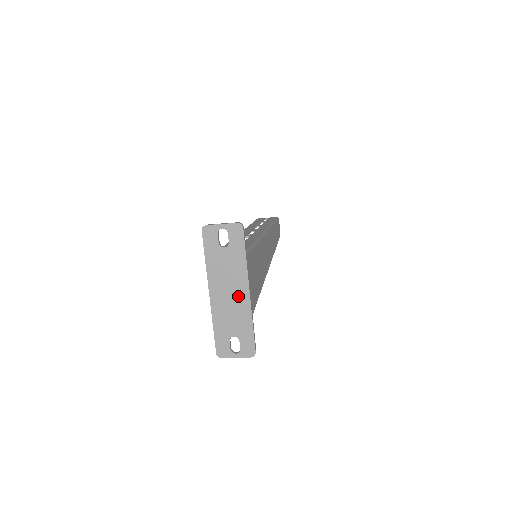
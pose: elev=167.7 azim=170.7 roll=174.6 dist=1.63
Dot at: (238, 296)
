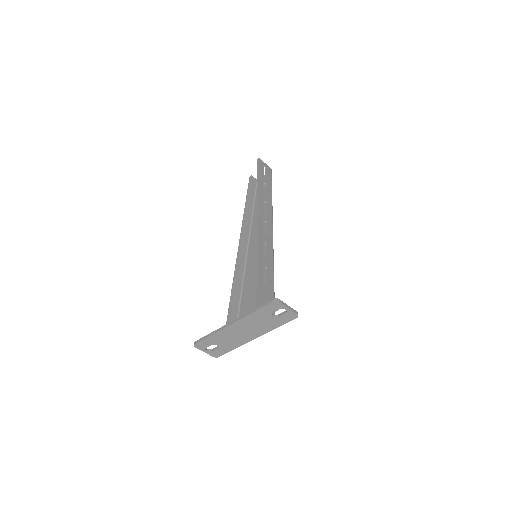
Dot at: (247, 336)
